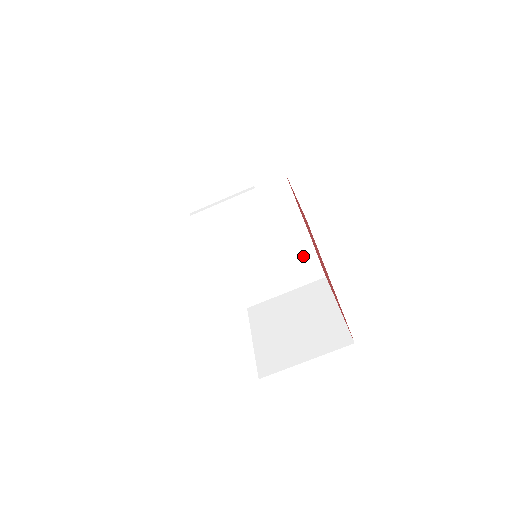
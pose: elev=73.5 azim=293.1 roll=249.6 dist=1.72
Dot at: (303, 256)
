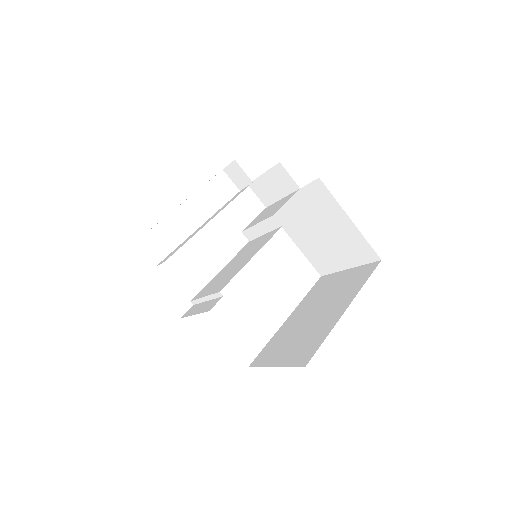
Dot at: occluded
